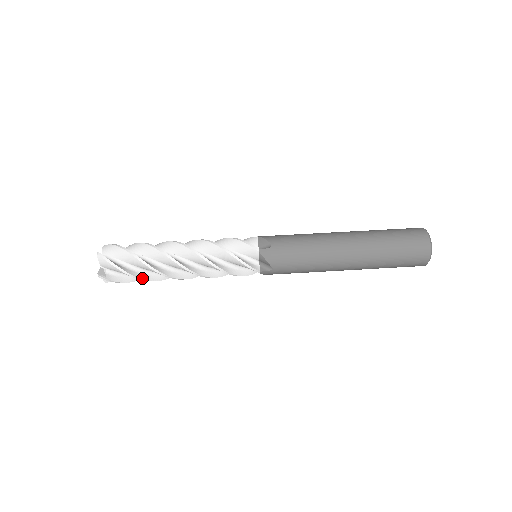
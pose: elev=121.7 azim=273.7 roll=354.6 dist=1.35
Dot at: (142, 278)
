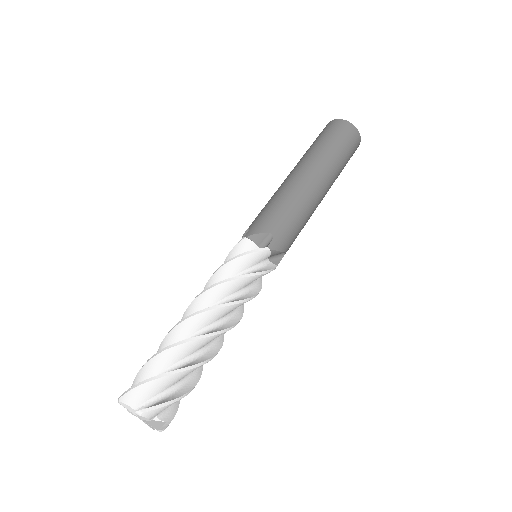
Dot at: (183, 368)
